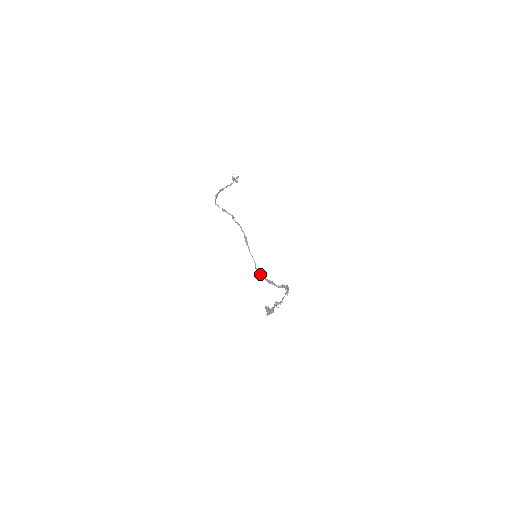
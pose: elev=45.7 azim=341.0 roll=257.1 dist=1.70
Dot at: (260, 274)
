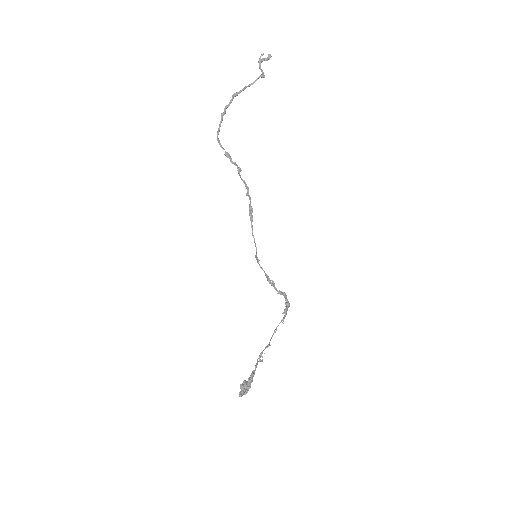
Dot at: occluded
